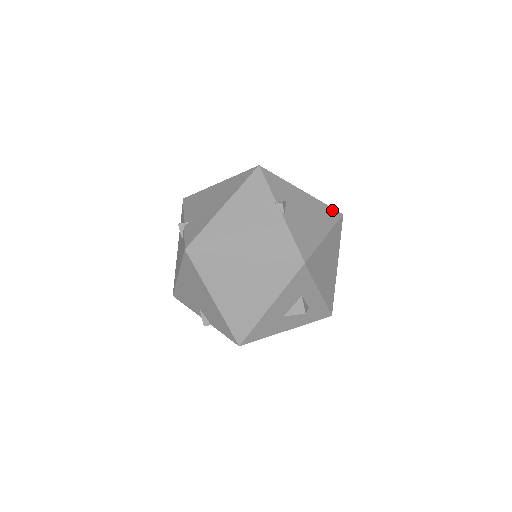
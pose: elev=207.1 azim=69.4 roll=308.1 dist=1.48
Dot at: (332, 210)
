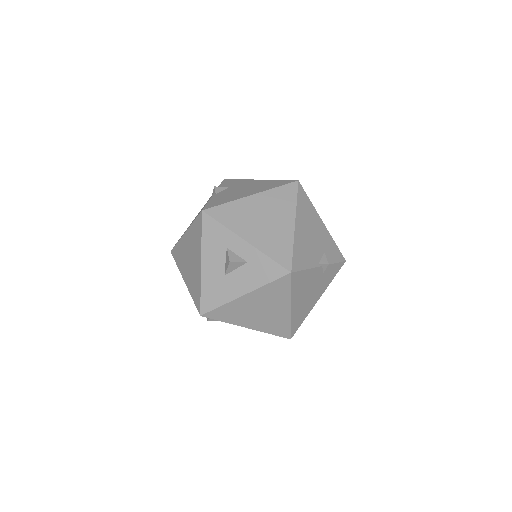
Dot at: (284, 181)
